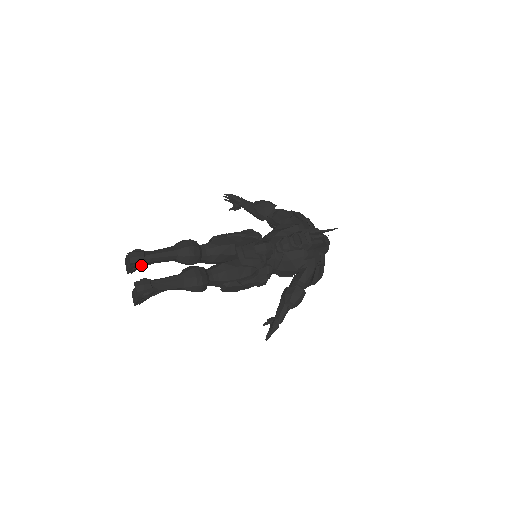
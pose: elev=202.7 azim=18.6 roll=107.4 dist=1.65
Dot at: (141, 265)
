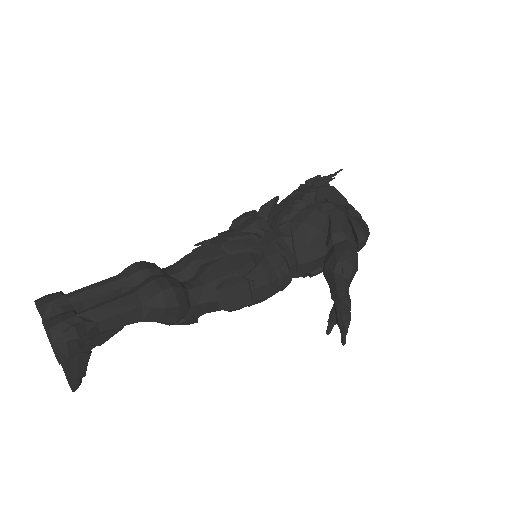
Dot at: (60, 309)
